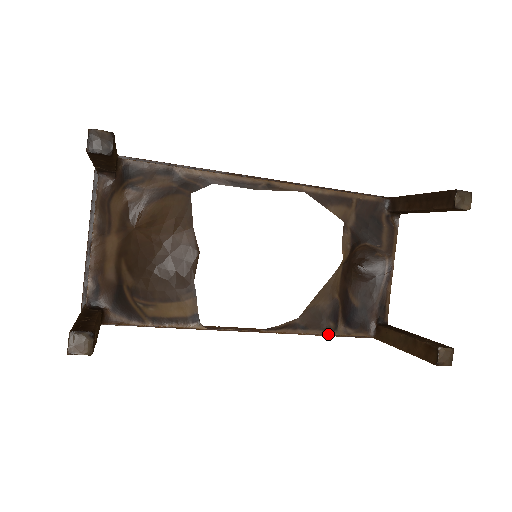
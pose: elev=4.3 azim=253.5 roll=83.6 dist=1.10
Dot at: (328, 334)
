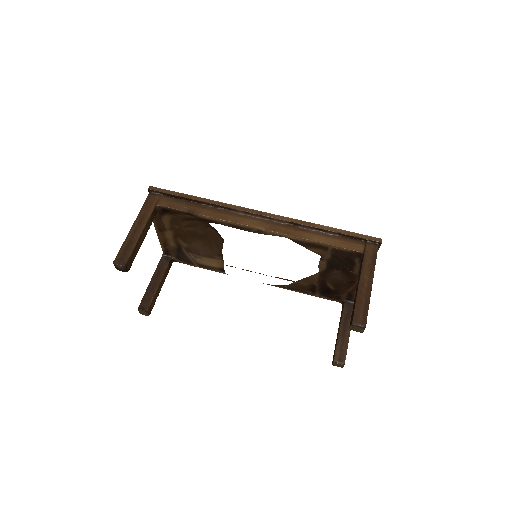
Dot at: occluded
